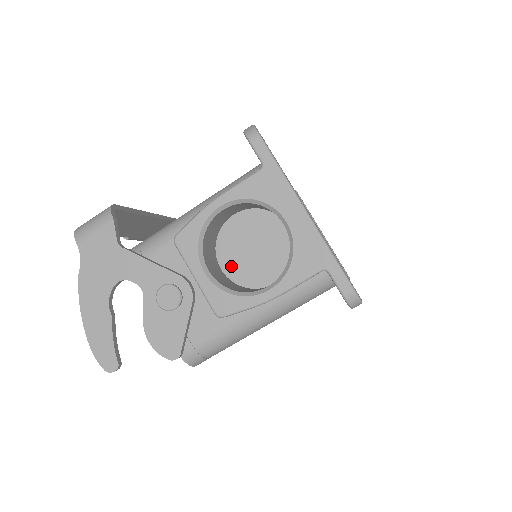
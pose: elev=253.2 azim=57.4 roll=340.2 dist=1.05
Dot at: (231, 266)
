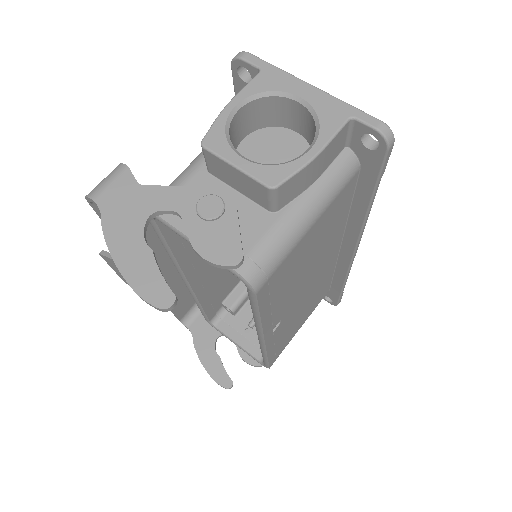
Dot at: occluded
